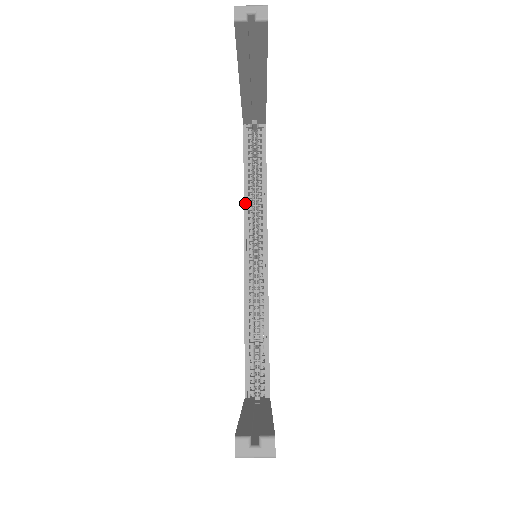
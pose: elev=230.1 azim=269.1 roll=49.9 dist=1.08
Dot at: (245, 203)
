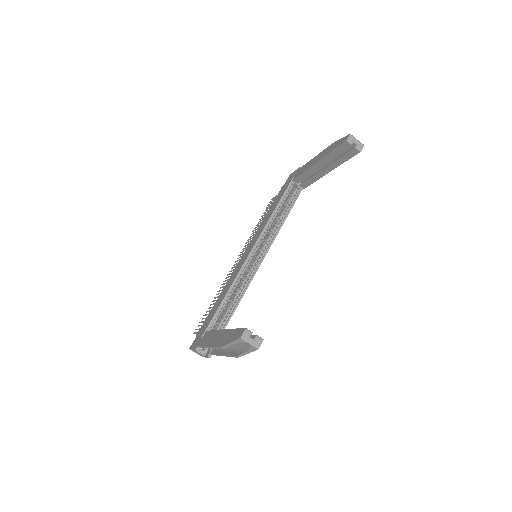
Dot at: (268, 223)
